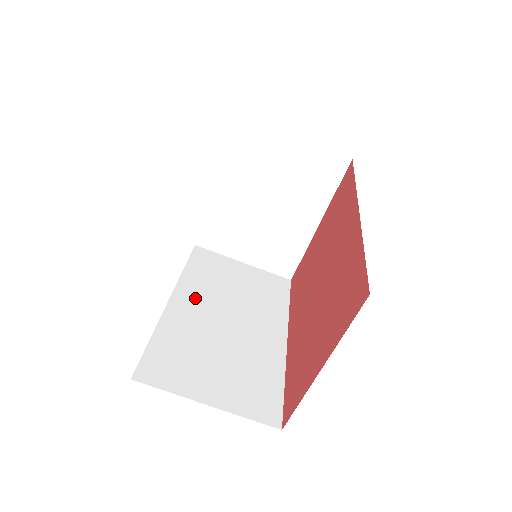
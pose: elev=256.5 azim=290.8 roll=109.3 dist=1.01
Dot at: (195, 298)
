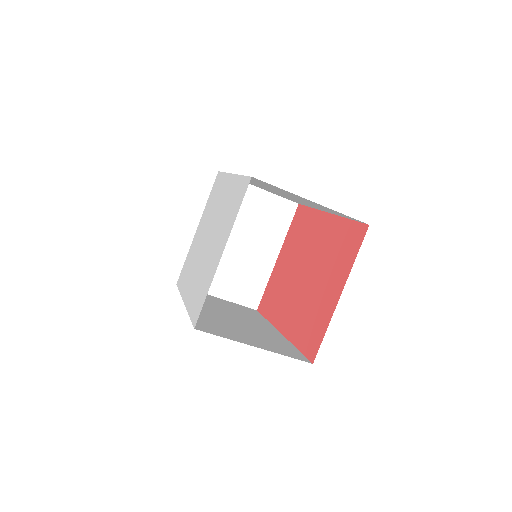
Dot at: occluded
